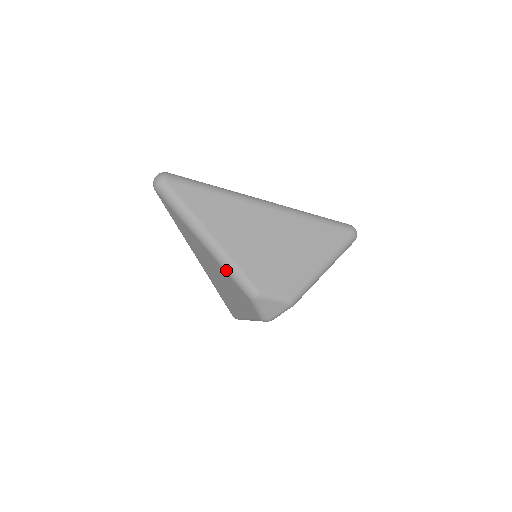
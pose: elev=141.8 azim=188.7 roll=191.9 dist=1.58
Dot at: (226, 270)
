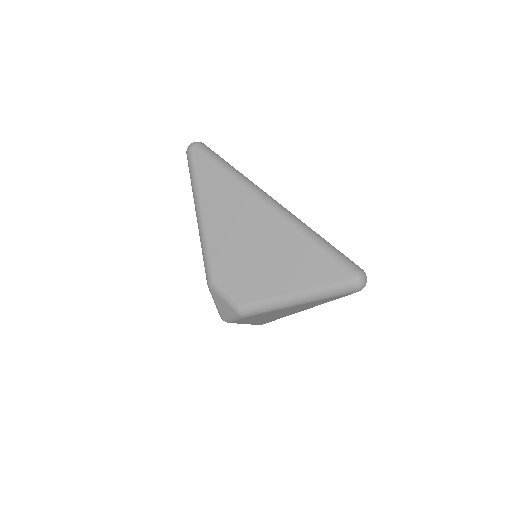
Dot at: (201, 247)
